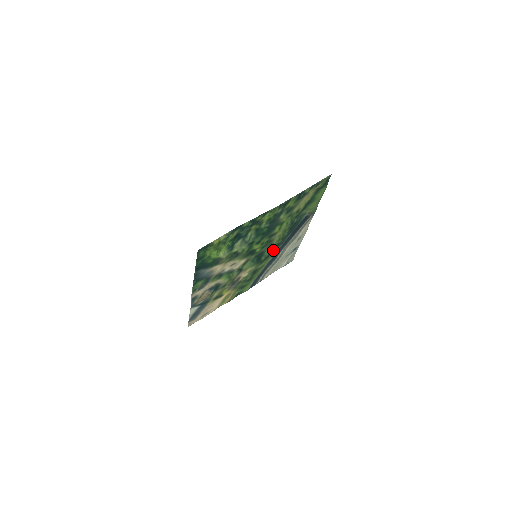
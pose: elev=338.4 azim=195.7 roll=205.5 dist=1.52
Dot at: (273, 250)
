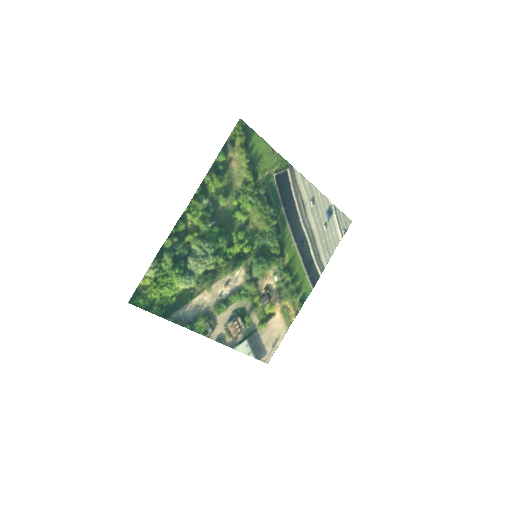
Dot at: (280, 235)
